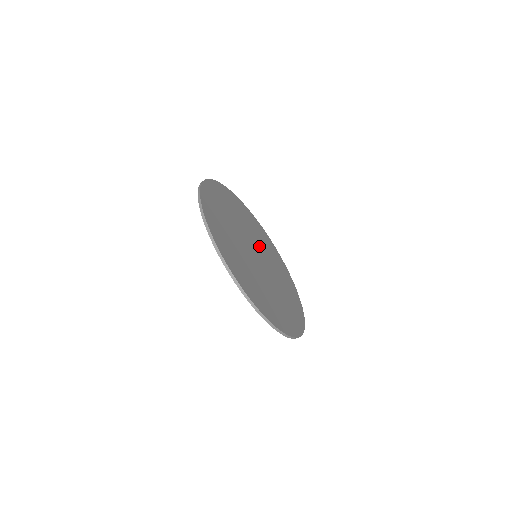
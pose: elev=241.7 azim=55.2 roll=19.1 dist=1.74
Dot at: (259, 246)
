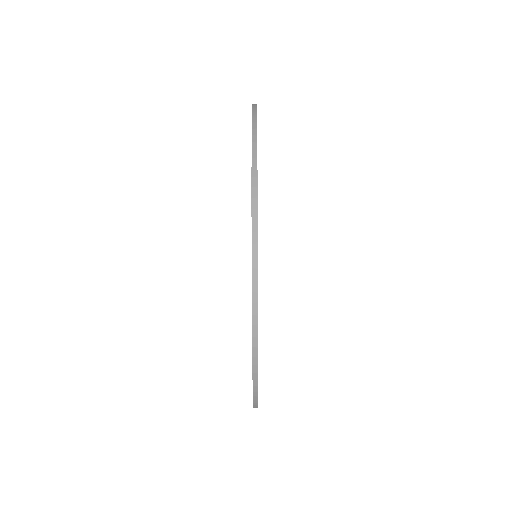
Dot at: occluded
